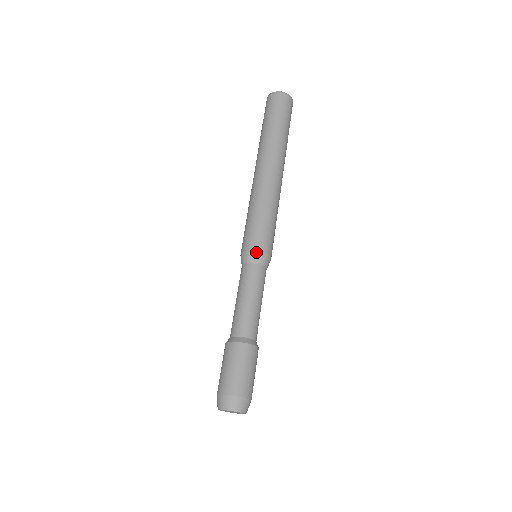
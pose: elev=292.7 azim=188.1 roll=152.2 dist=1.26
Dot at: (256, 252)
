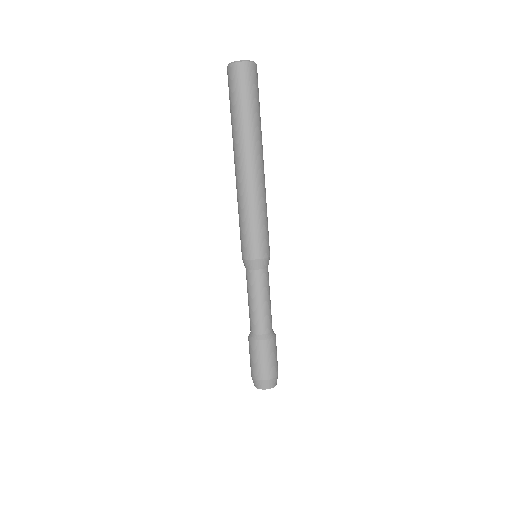
Dot at: (266, 259)
